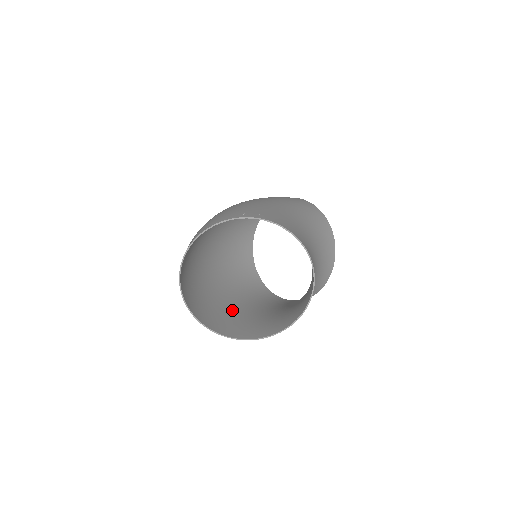
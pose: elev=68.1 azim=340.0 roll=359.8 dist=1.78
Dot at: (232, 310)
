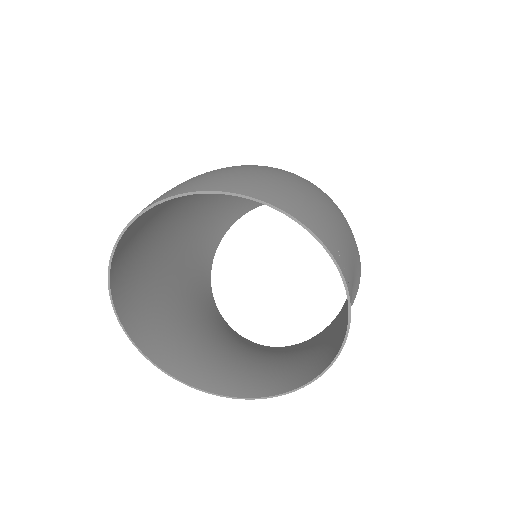
Dot at: (158, 271)
